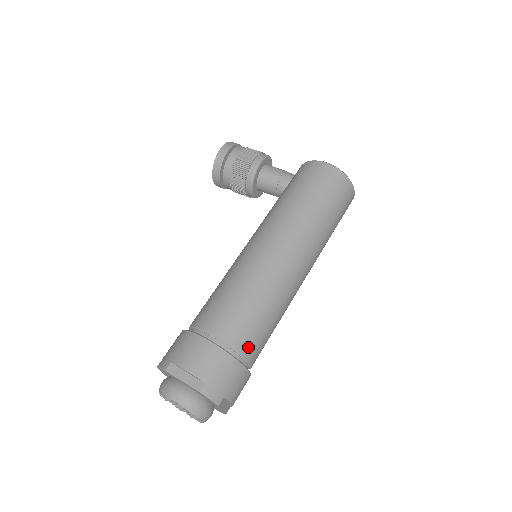
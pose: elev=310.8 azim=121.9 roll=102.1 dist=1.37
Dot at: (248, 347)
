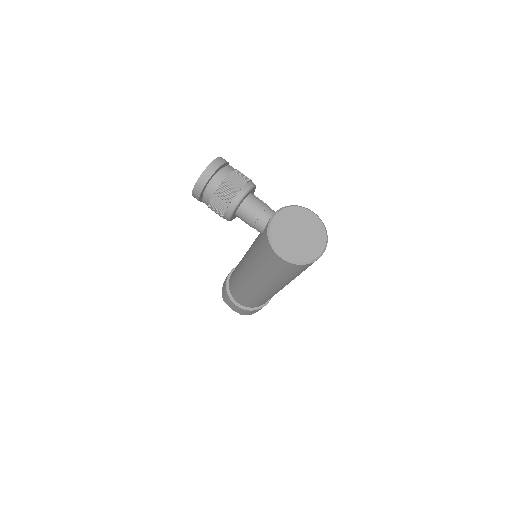
Dot at: (260, 305)
